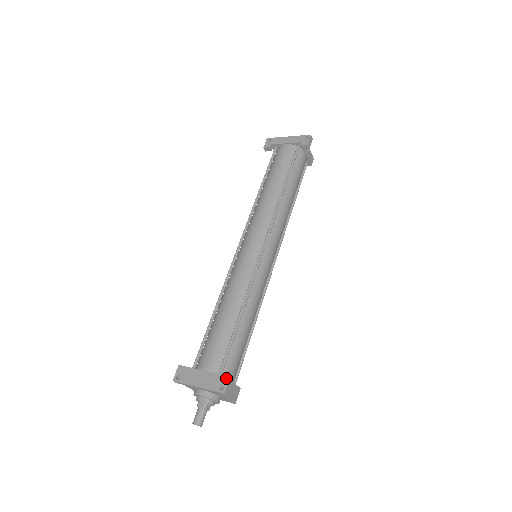
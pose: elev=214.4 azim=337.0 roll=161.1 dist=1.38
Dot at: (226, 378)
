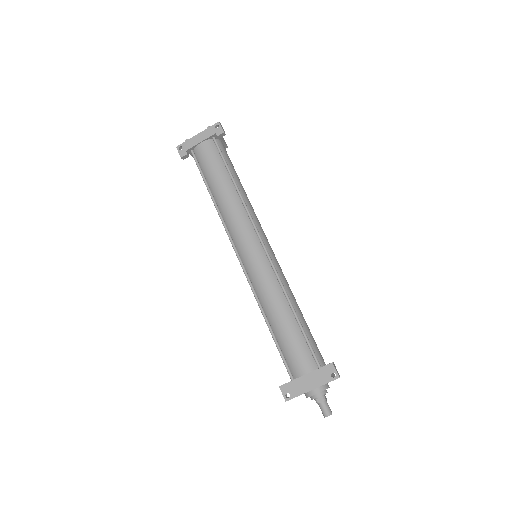
Dot at: (330, 366)
